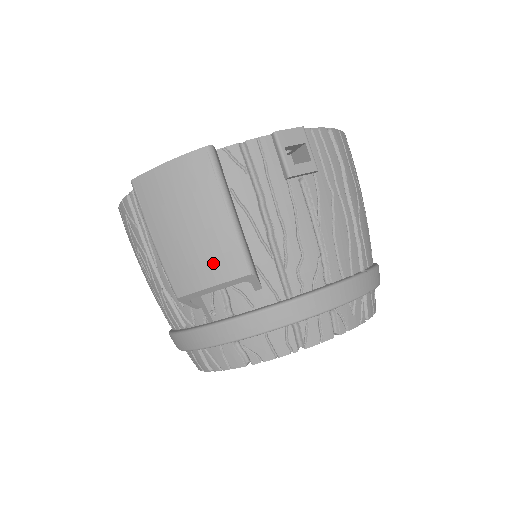
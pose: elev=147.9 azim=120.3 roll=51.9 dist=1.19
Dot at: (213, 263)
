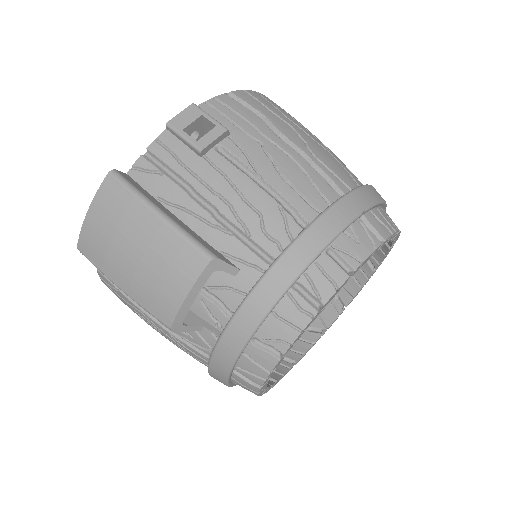
Dot at: (173, 272)
